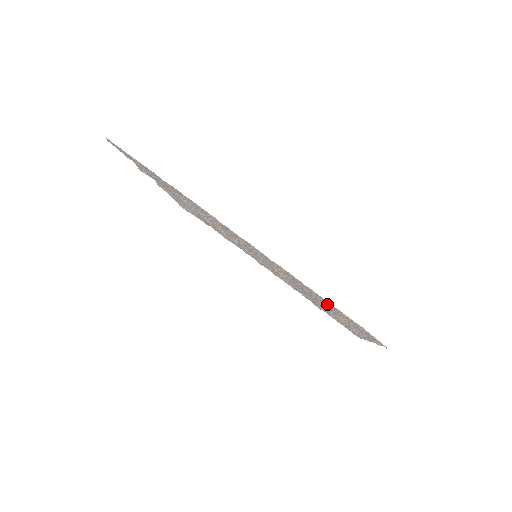
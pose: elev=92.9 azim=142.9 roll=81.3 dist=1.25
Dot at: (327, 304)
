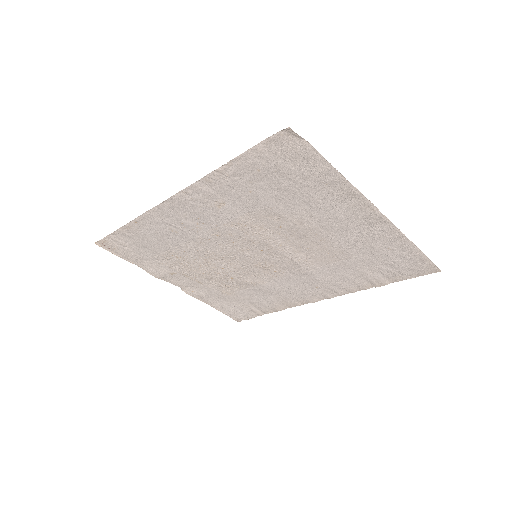
Dot at: (271, 187)
